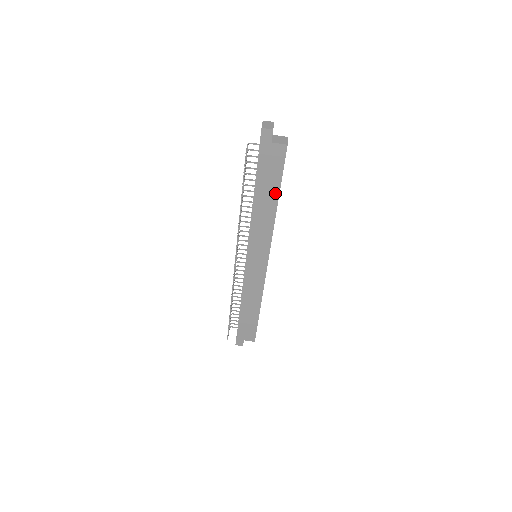
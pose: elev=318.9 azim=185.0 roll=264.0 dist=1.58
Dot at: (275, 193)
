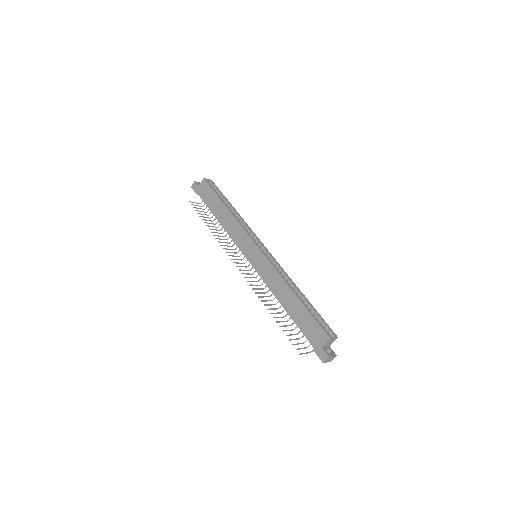
Dot at: (220, 204)
